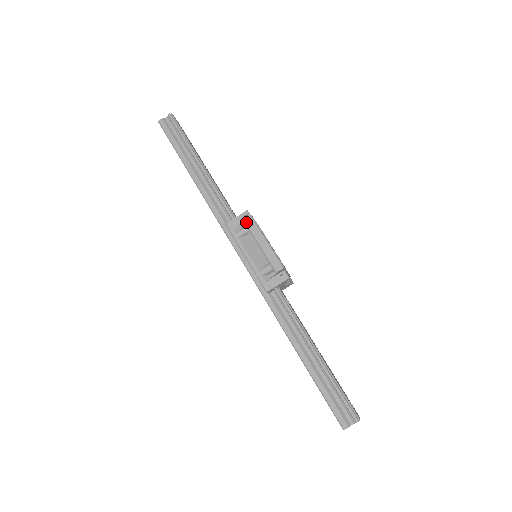
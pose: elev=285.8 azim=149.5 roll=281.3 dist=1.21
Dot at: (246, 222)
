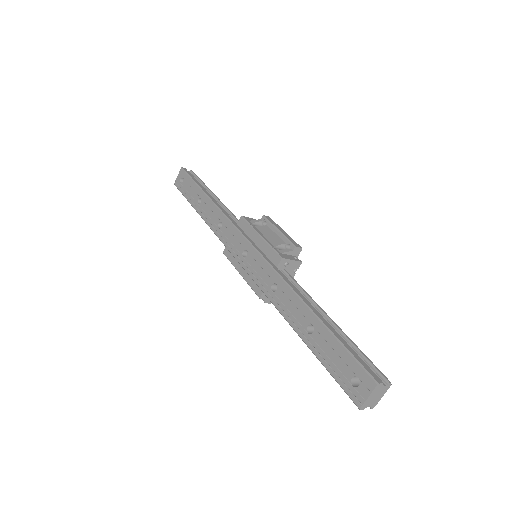
Dot at: (266, 217)
